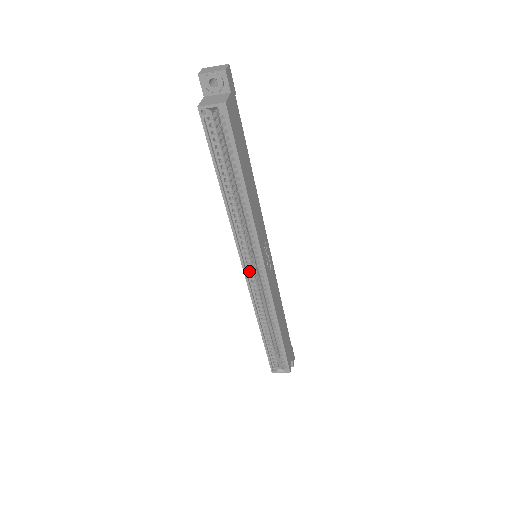
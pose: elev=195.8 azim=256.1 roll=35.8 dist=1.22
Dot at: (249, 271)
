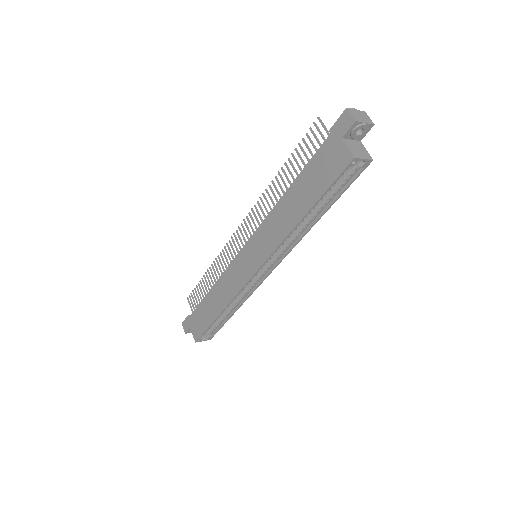
Dot at: occluded
